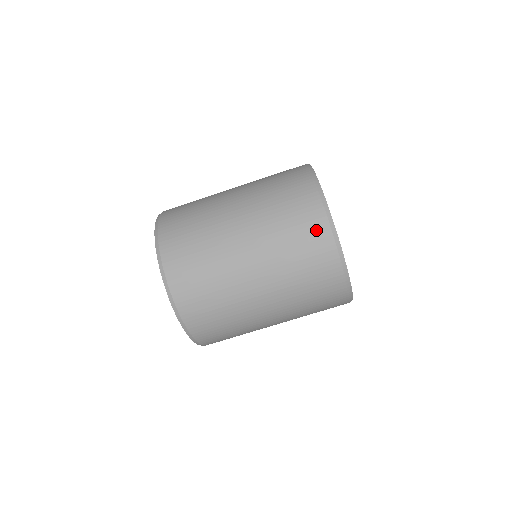
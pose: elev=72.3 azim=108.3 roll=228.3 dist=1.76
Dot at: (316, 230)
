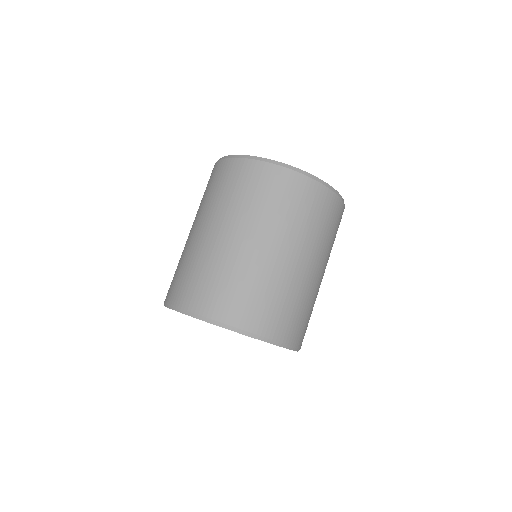
Dot at: (249, 172)
